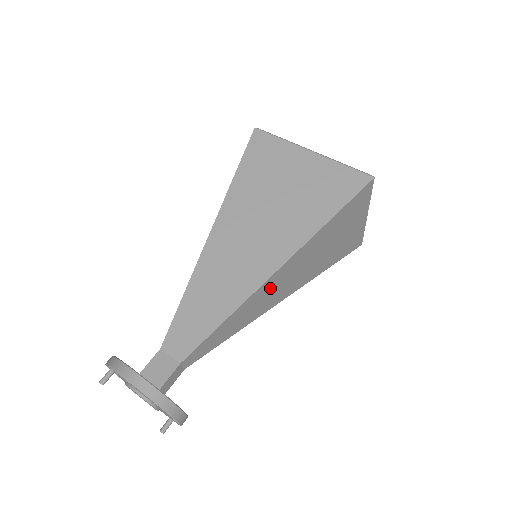
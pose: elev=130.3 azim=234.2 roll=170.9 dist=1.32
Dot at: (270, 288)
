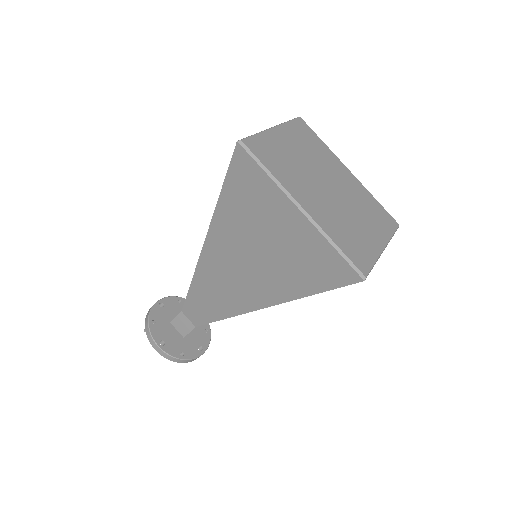
Dot at: occluded
